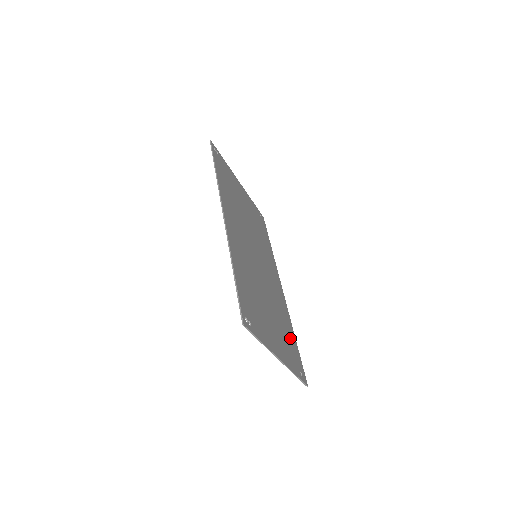
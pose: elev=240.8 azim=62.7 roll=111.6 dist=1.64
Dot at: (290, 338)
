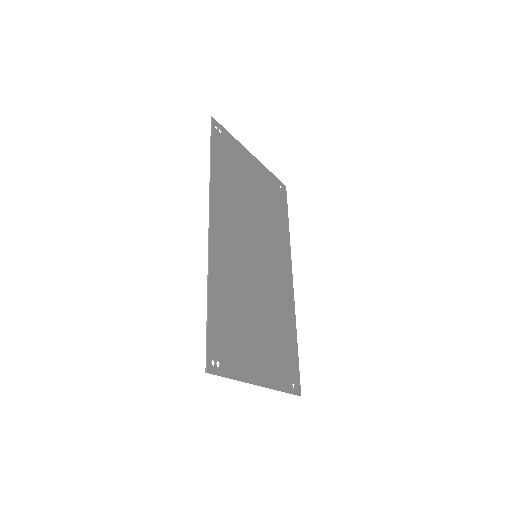
Dot at: (287, 344)
